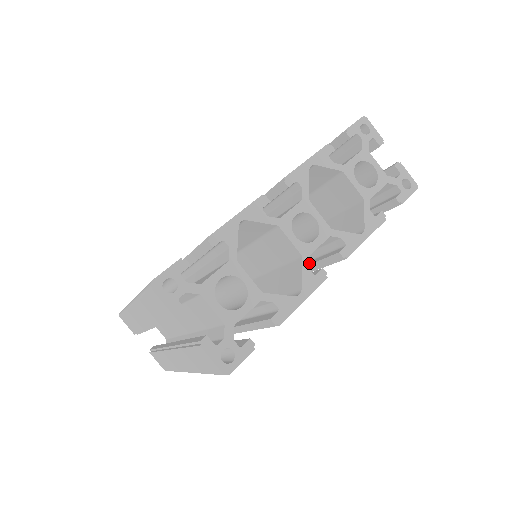
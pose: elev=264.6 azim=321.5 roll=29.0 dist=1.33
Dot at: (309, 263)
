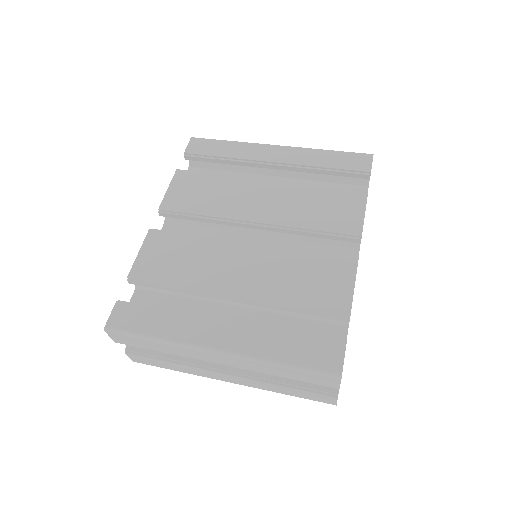
Dot at: occluded
